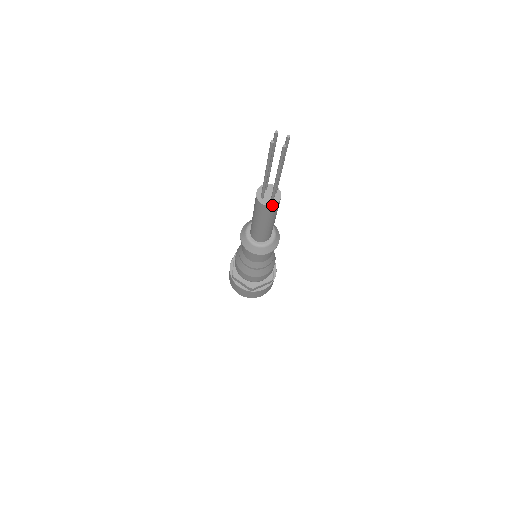
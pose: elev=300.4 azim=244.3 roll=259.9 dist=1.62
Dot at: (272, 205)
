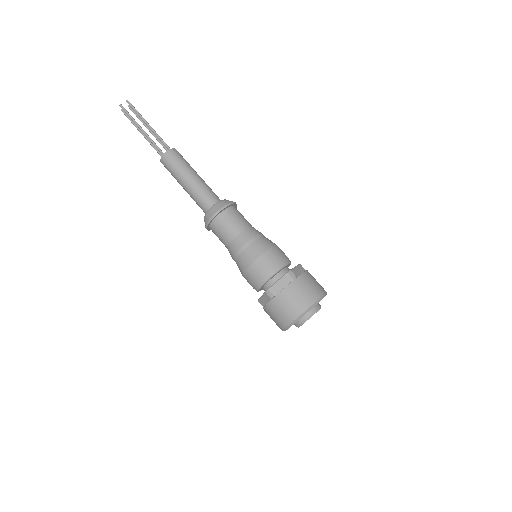
Dot at: (172, 149)
